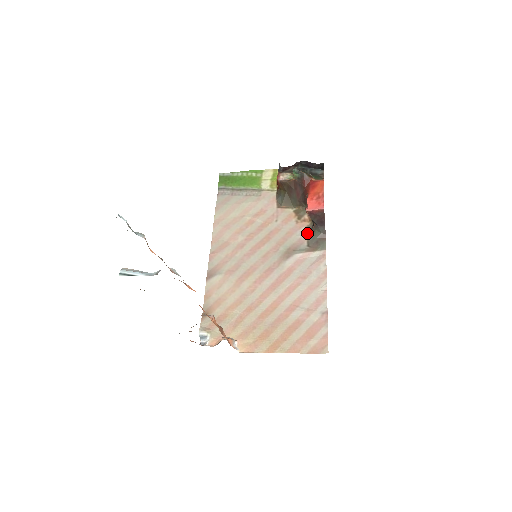
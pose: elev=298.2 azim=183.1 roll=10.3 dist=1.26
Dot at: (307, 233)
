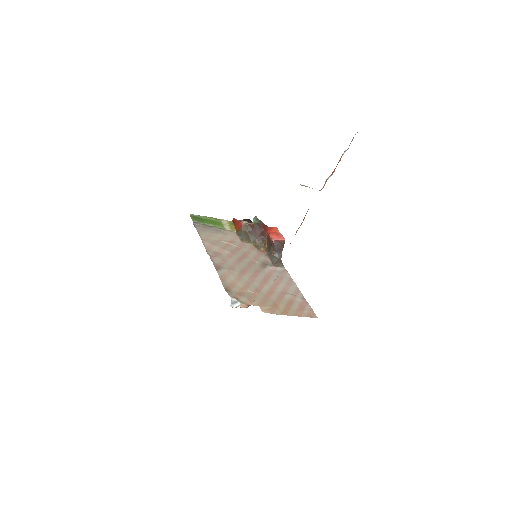
Dot at: (268, 257)
